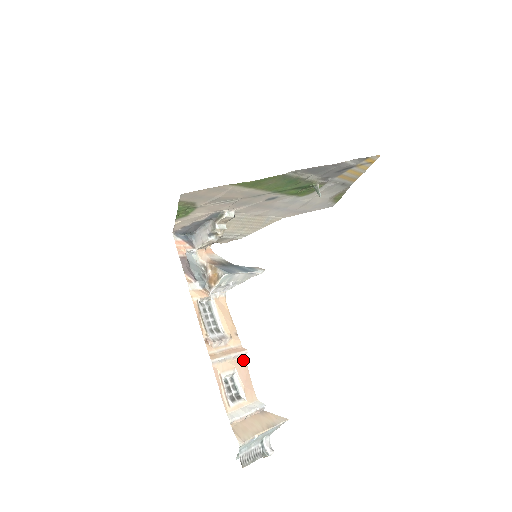
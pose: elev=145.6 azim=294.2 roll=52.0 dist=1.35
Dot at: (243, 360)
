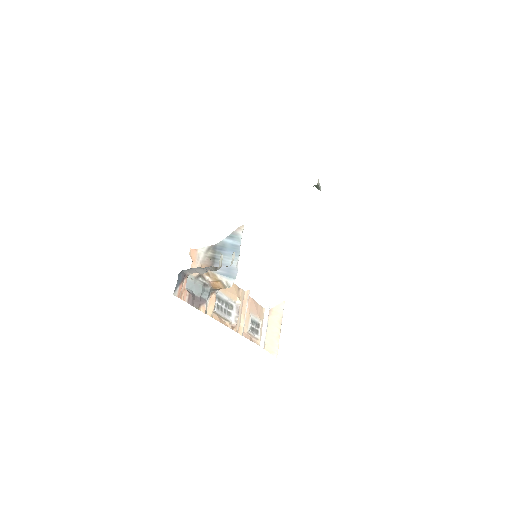
Dot at: (249, 299)
